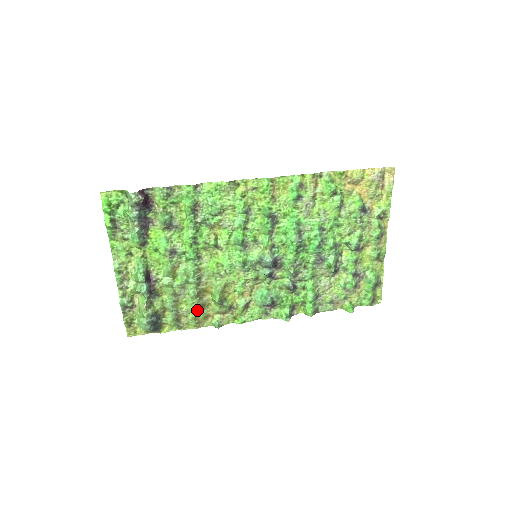
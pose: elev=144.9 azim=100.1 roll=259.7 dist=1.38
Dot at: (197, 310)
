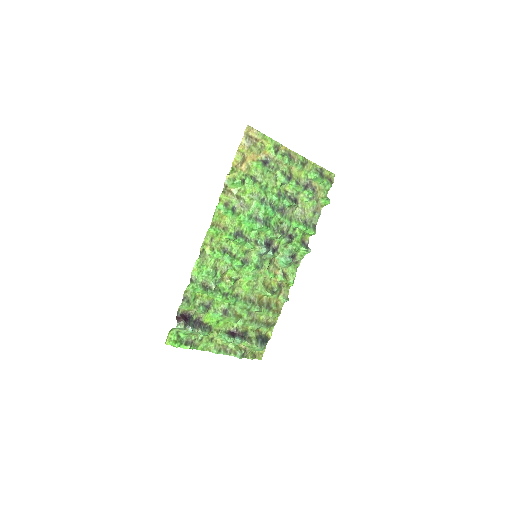
Dot at: (269, 310)
